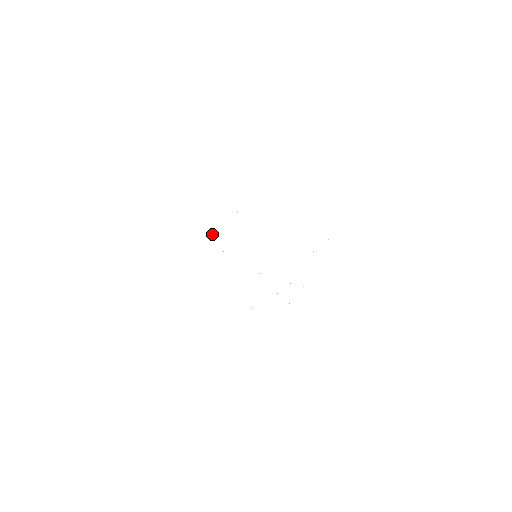
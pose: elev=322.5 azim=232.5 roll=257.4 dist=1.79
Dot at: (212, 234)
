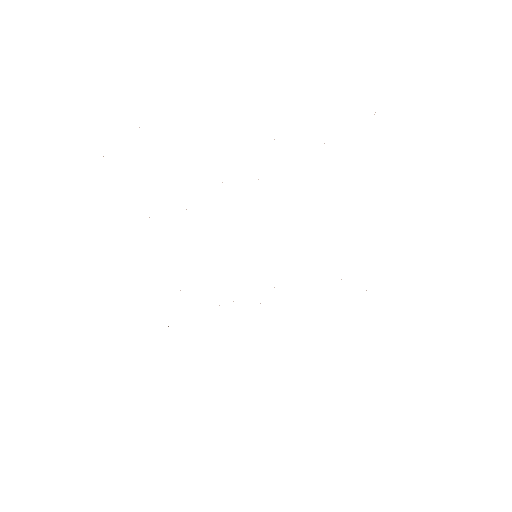
Dot at: occluded
